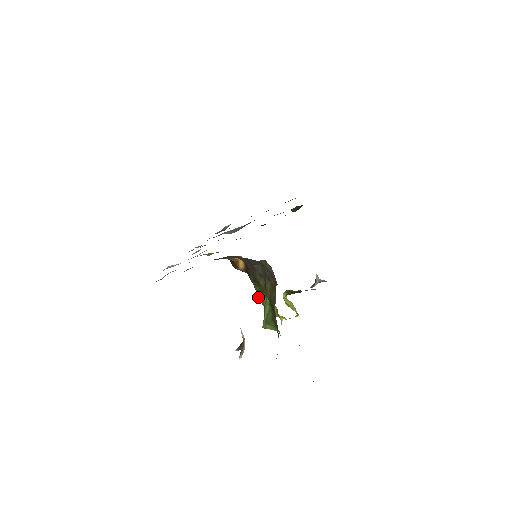
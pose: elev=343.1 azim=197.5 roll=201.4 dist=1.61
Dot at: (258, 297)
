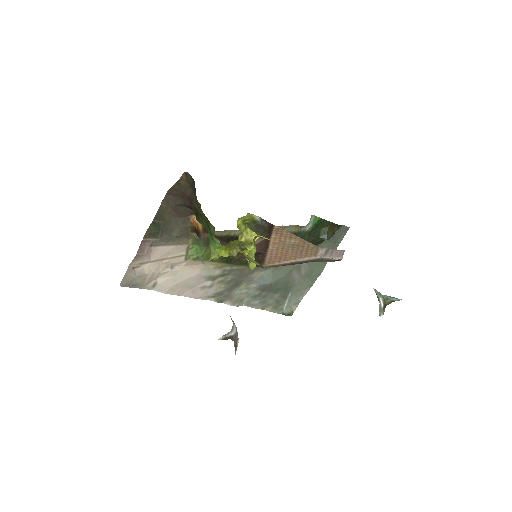
Dot at: occluded
